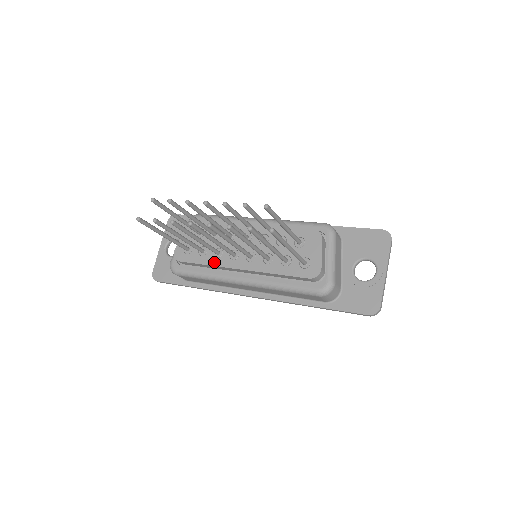
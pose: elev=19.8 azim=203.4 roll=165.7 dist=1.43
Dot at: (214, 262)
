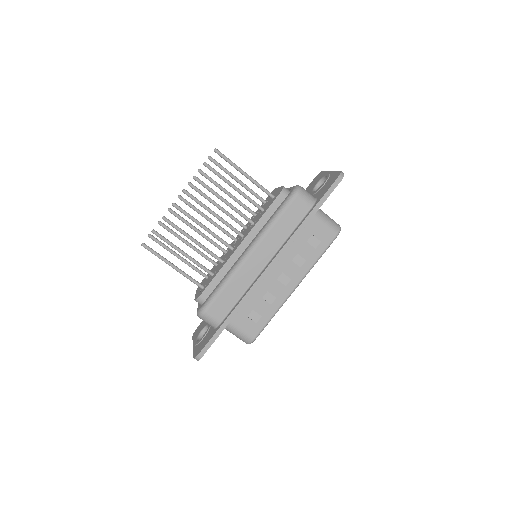
Dot at: (222, 265)
